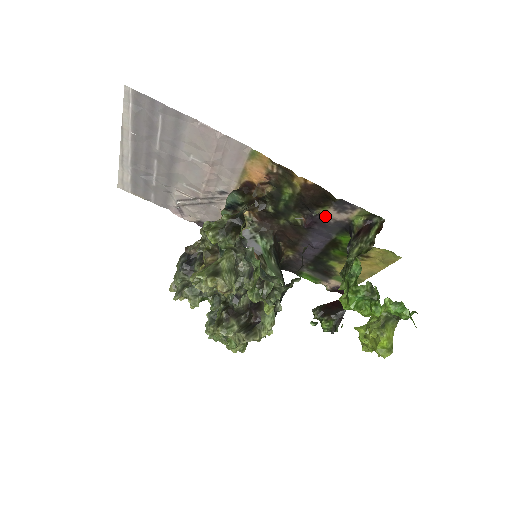
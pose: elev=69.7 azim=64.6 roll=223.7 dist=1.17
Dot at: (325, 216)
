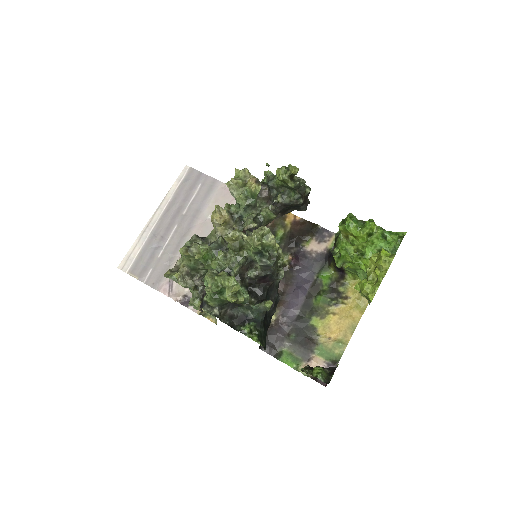
Dot at: (309, 250)
